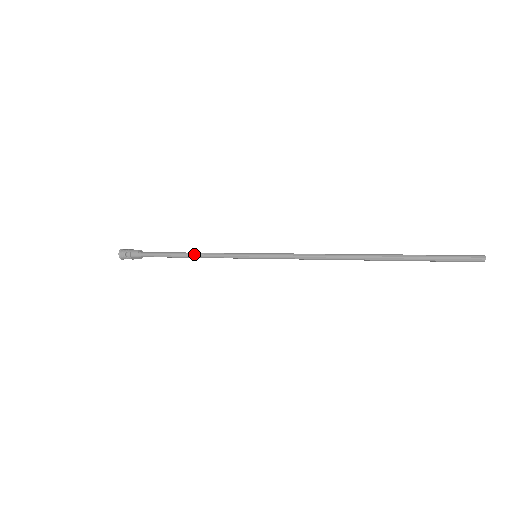
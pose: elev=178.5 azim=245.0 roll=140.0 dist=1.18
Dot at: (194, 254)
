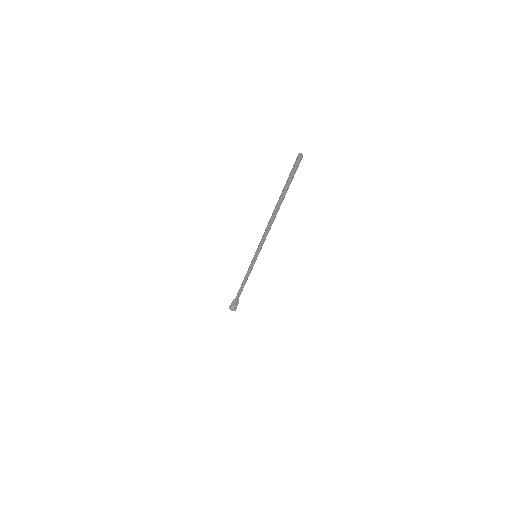
Dot at: (243, 280)
